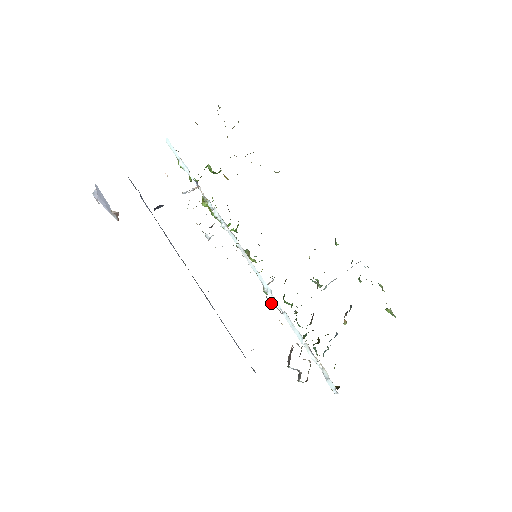
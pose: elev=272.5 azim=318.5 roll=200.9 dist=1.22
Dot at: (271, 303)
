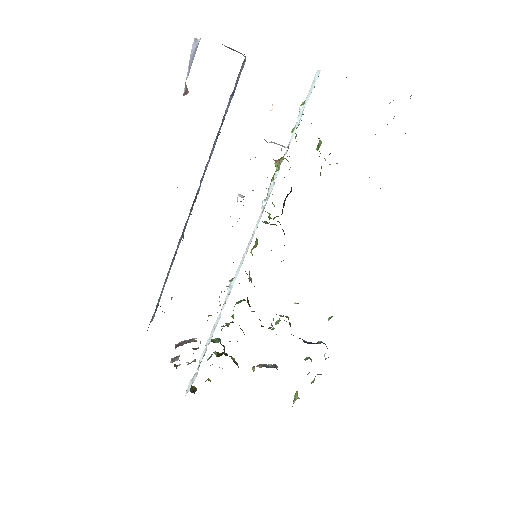
Dot at: occluded
